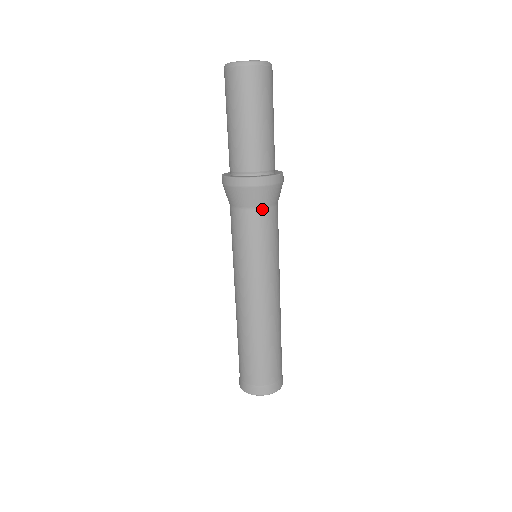
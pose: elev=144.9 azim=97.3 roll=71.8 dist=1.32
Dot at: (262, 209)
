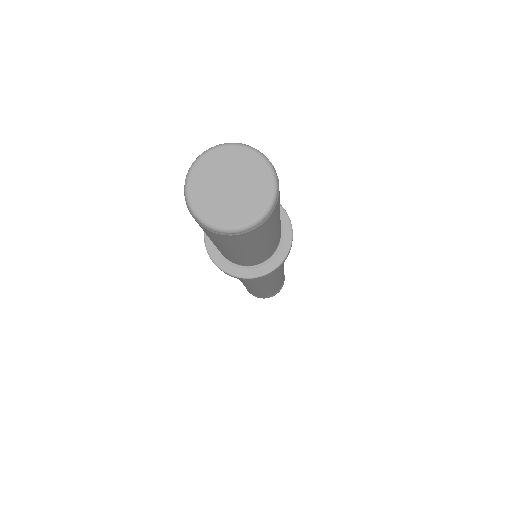
Dot at: occluded
